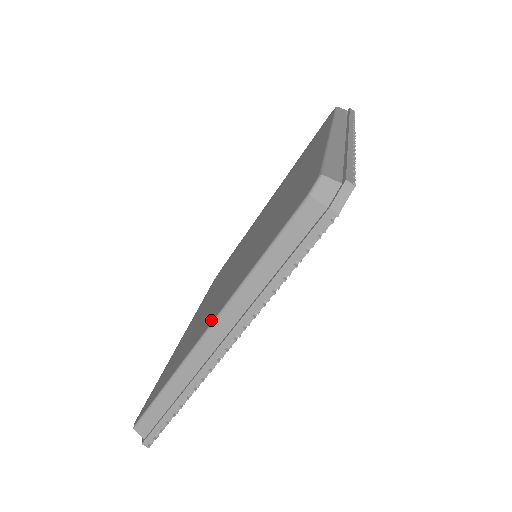
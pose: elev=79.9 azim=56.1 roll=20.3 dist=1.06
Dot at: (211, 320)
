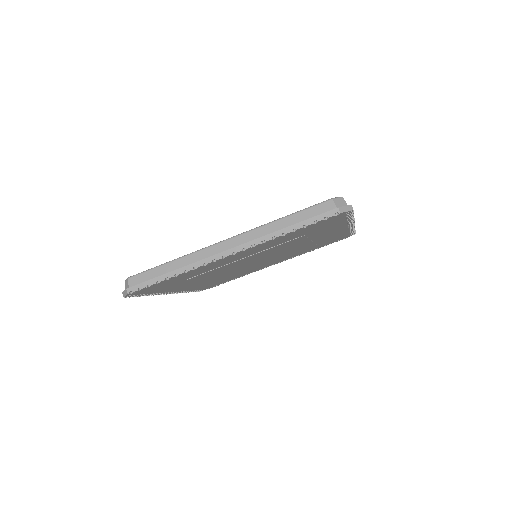
Dot at: occluded
